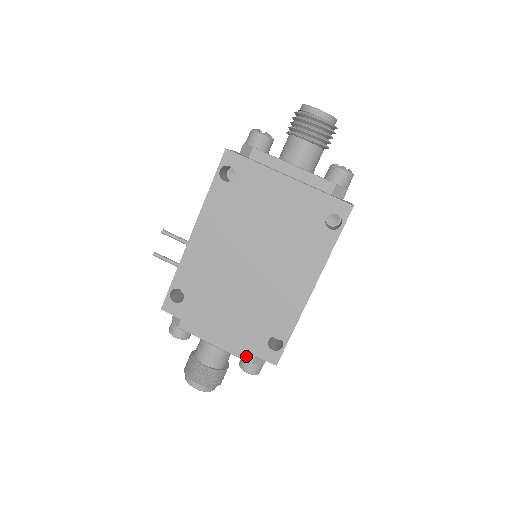
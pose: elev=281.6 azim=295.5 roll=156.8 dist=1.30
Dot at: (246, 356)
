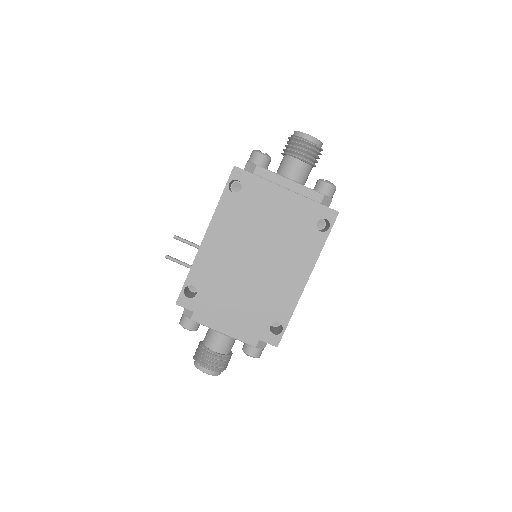
Dot at: (251, 341)
